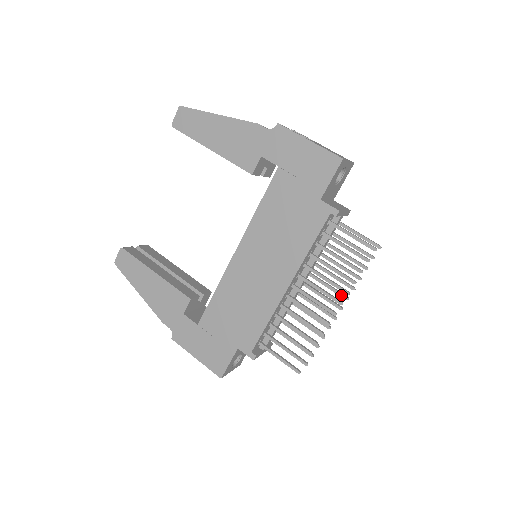
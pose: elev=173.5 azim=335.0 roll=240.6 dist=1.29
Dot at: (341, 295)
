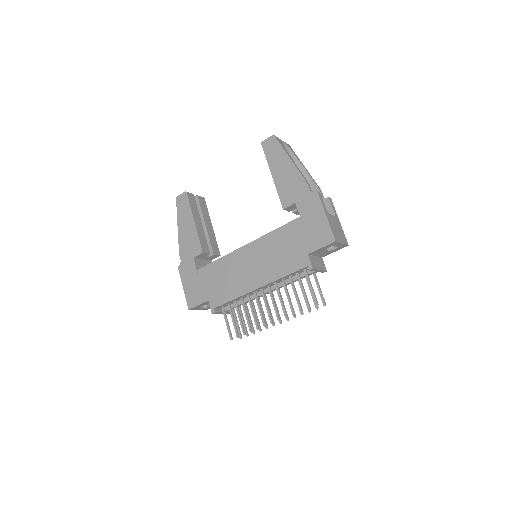
Dot at: occluded
